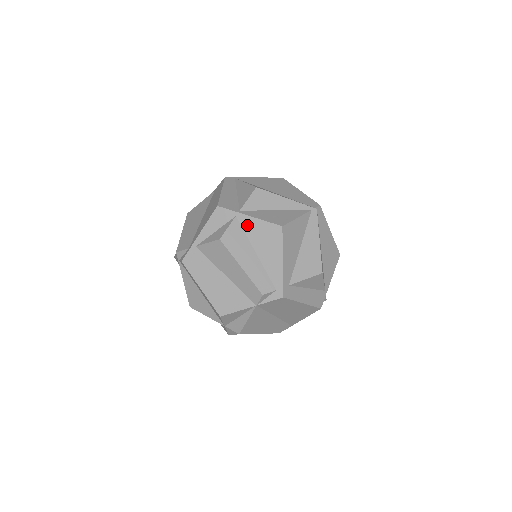
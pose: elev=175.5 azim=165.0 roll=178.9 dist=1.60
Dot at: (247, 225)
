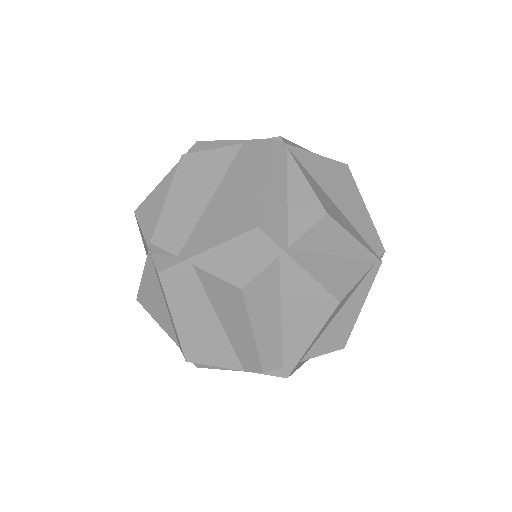
Dot at: (290, 276)
